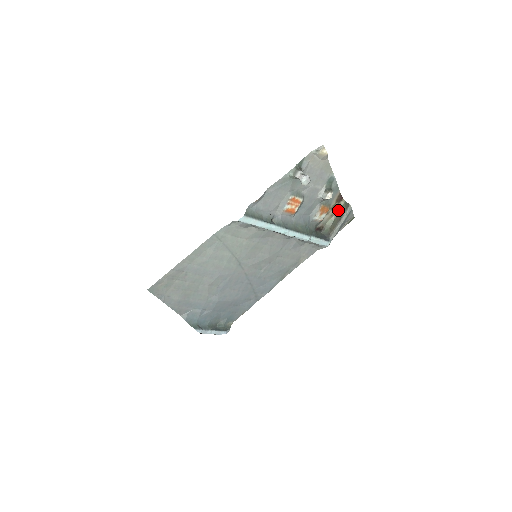
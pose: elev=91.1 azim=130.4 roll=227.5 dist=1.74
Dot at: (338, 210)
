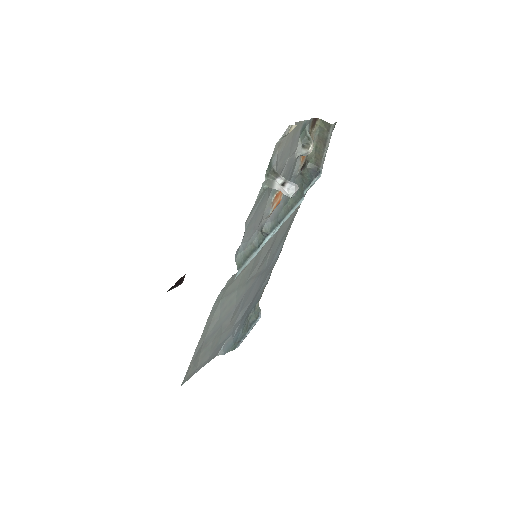
Dot at: (316, 133)
